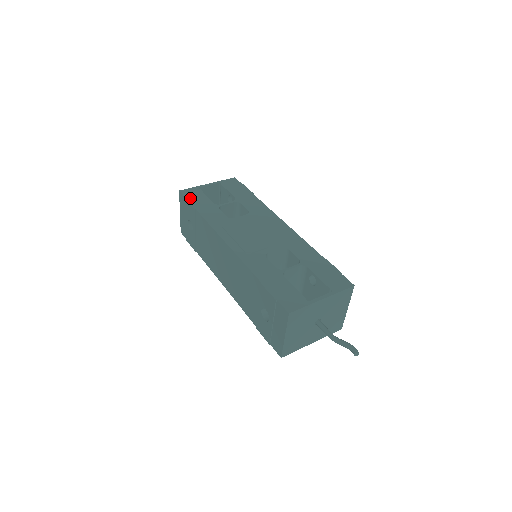
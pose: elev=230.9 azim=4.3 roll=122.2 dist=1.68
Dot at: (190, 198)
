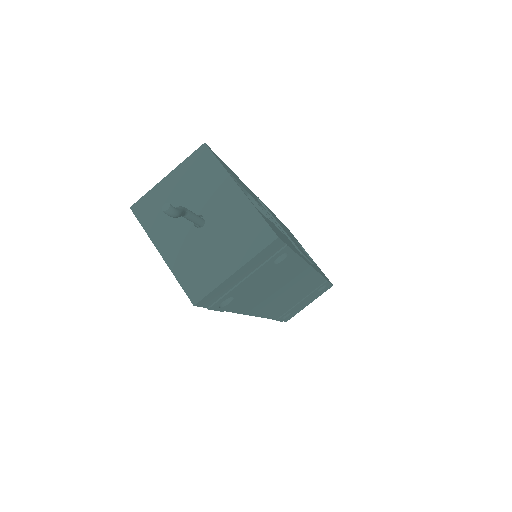
Dot at: occluded
